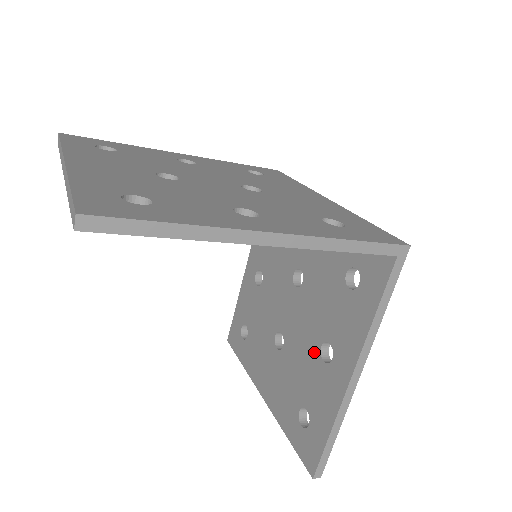
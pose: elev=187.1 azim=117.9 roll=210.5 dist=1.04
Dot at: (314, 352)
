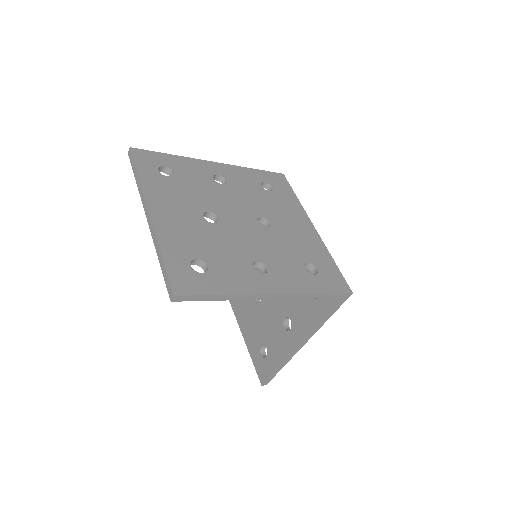
Dot at: (280, 319)
